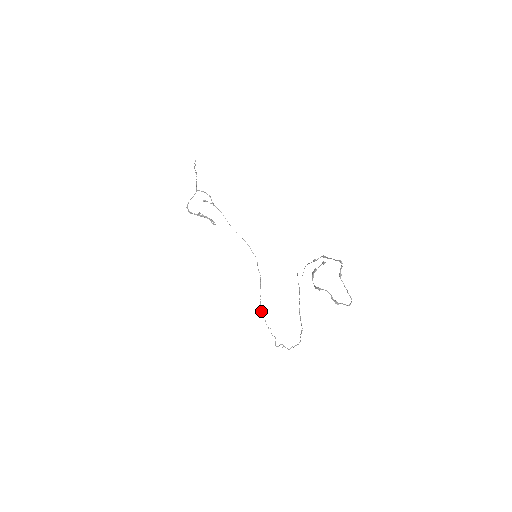
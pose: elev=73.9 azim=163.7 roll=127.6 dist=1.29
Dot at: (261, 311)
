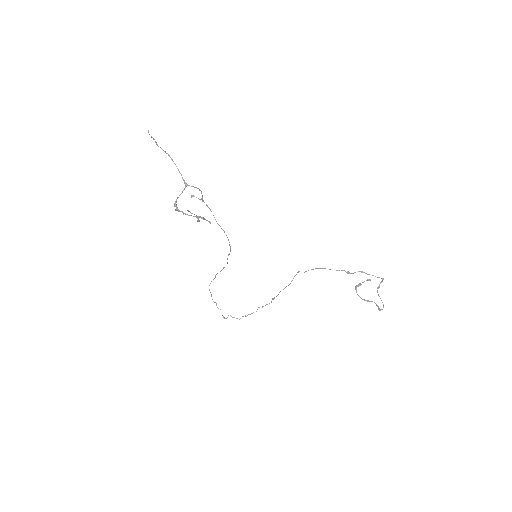
Dot at: (209, 289)
